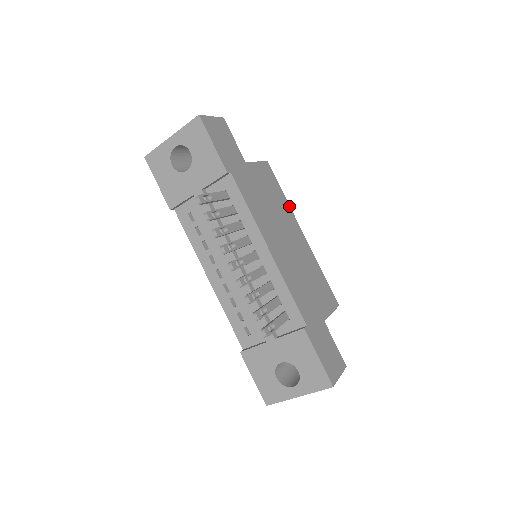
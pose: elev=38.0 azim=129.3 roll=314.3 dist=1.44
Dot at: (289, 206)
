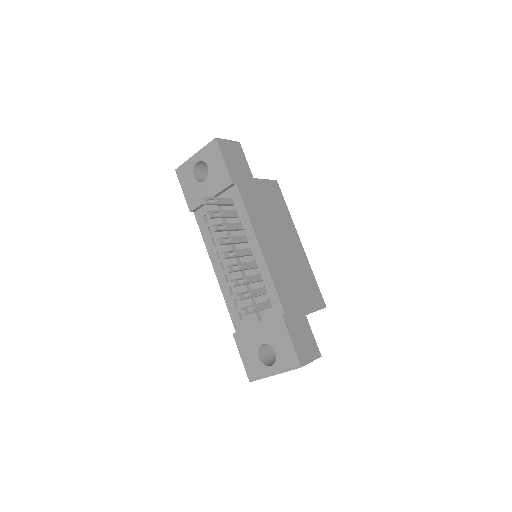
Dot at: (291, 218)
